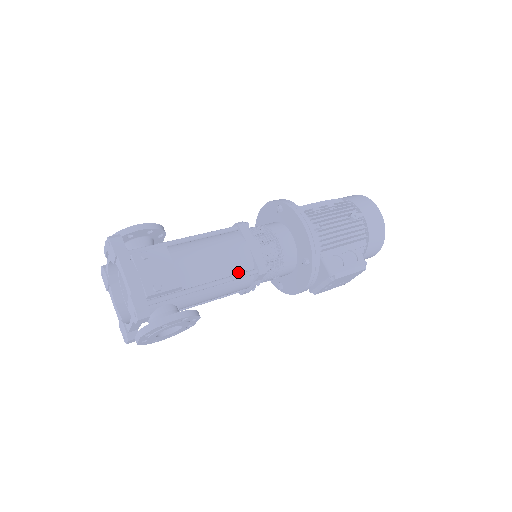
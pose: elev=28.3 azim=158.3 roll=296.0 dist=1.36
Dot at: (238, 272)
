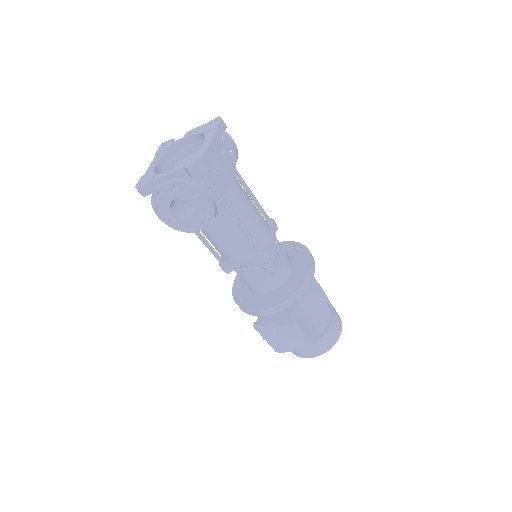
Dot at: occluded
